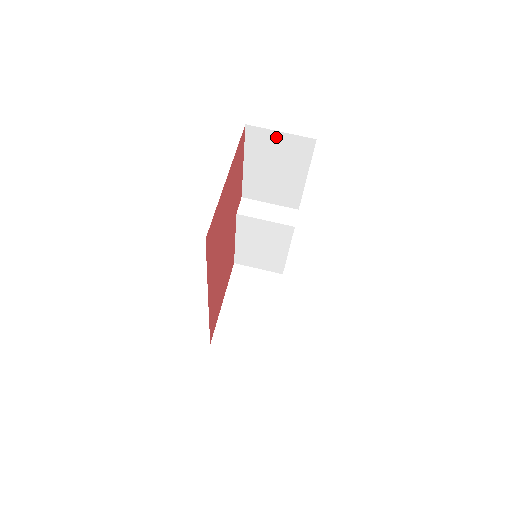
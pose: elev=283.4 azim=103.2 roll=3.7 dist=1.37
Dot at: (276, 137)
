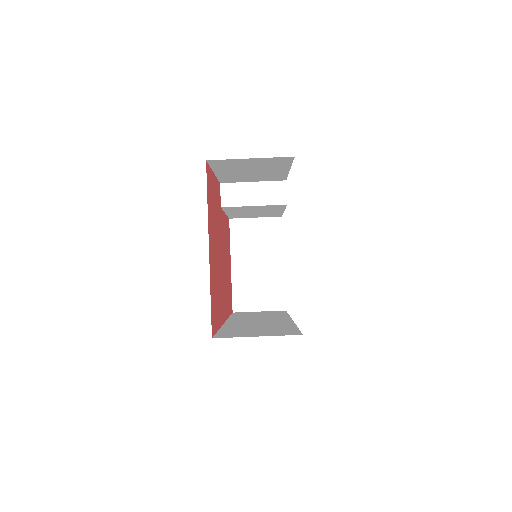
Dot at: (246, 160)
